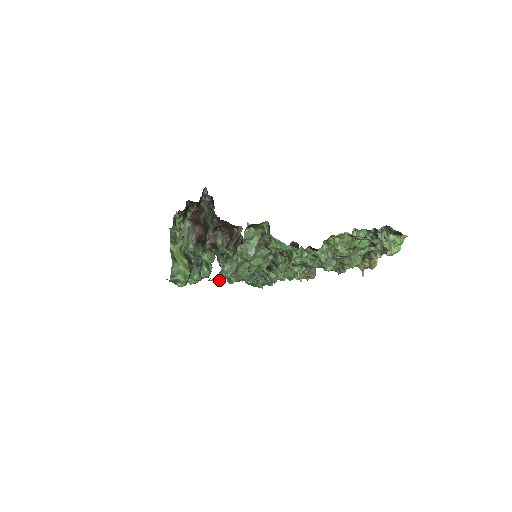
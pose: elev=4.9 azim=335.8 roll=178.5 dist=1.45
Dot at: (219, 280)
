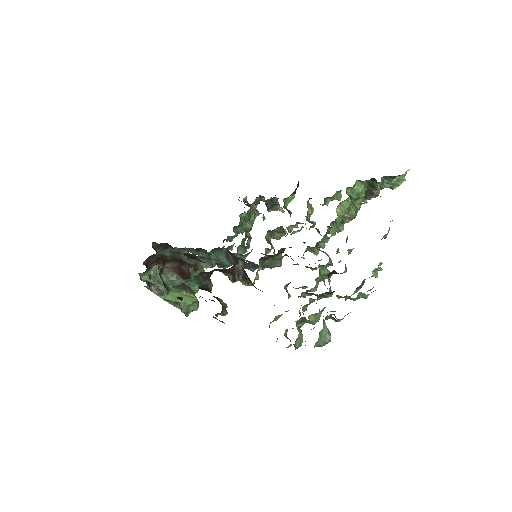
Dot at: (289, 346)
